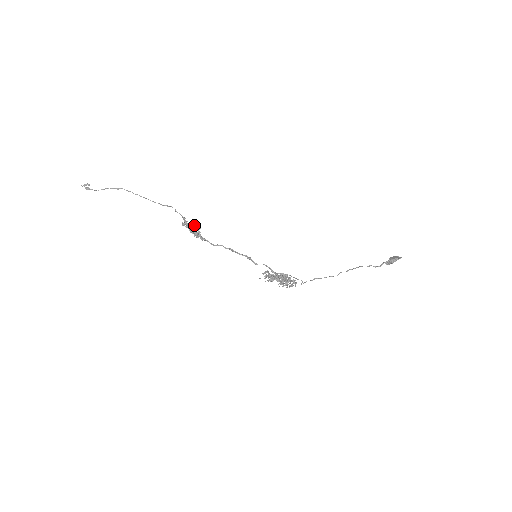
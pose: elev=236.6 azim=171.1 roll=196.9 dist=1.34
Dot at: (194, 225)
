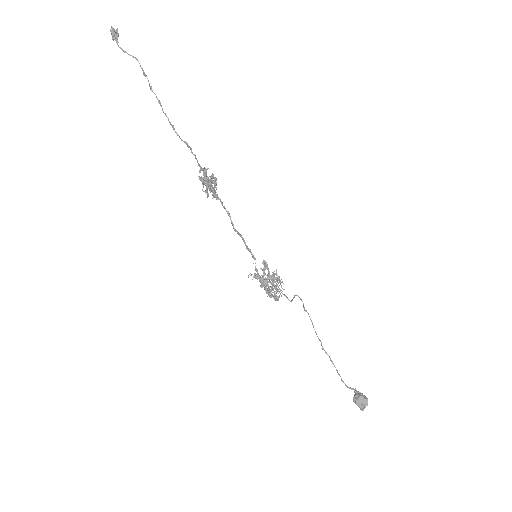
Dot at: (208, 184)
